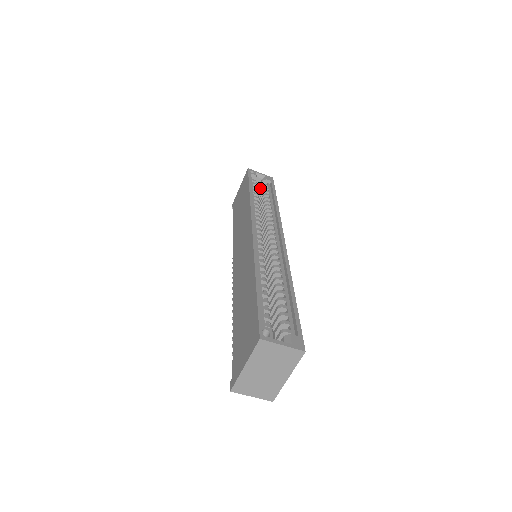
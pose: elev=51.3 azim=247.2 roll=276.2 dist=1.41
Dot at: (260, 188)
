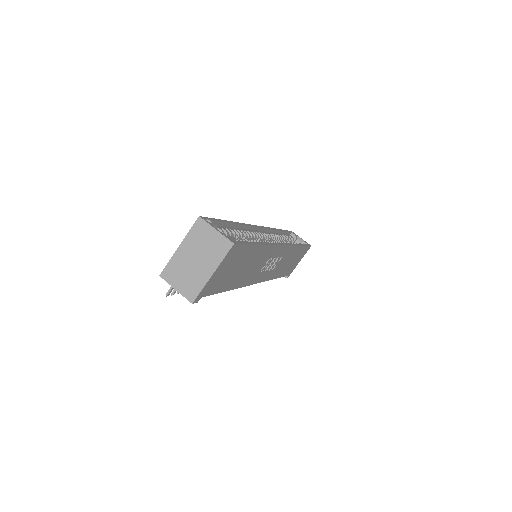
Dot at: occluded
